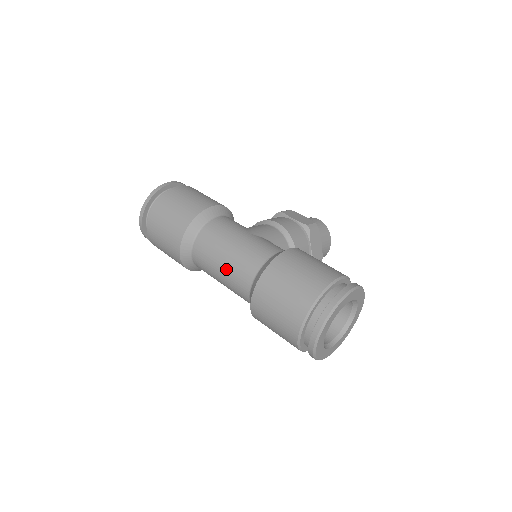
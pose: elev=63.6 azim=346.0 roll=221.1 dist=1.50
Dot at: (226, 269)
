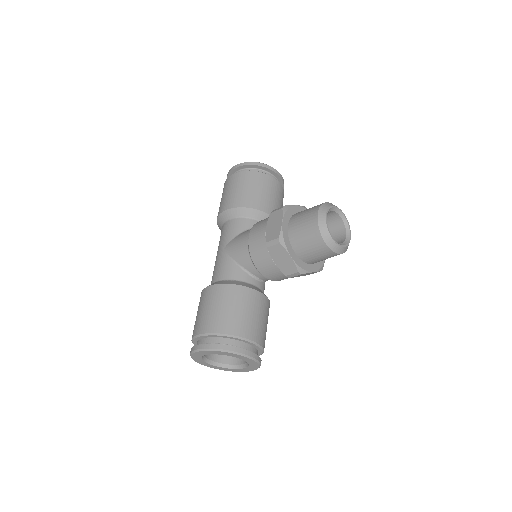
Dot at: occluded
